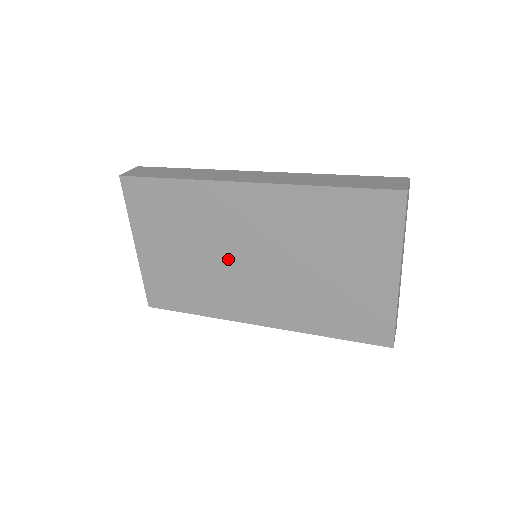
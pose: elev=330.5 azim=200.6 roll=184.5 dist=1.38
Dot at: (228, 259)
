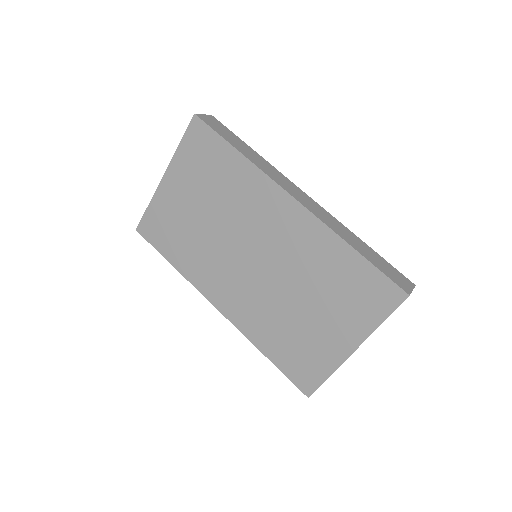
Dot at: (233, 242)
